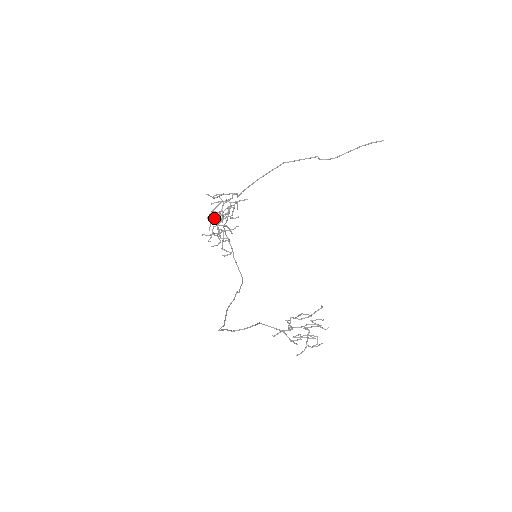
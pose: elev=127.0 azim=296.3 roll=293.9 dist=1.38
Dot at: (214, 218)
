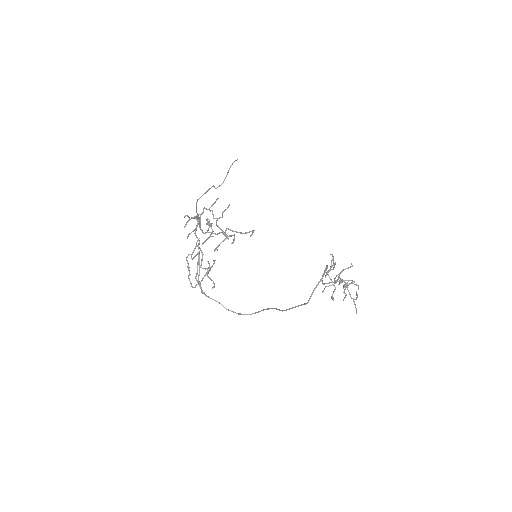
Dot at: (207, 232)
